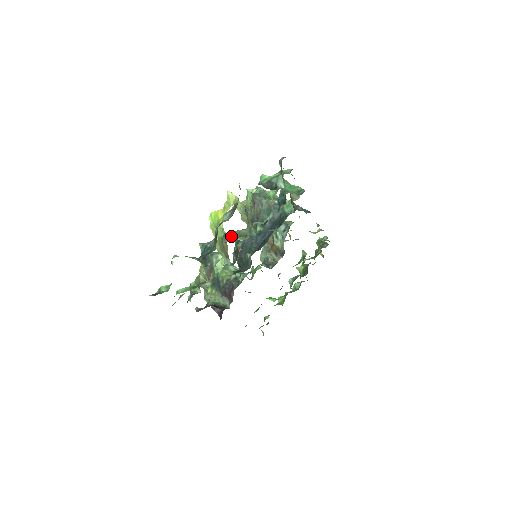
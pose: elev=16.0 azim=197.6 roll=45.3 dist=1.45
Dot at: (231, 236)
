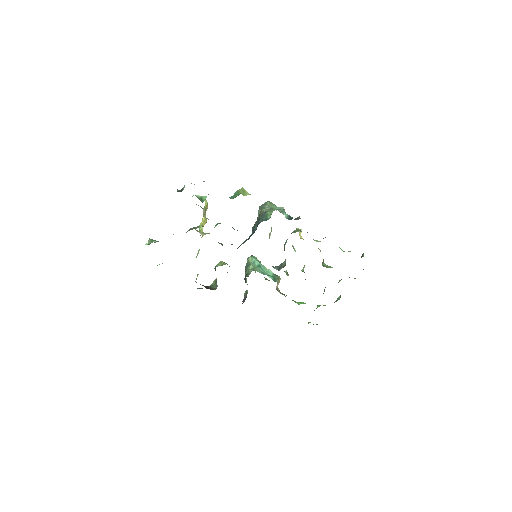
Dot at: (189, 230)
